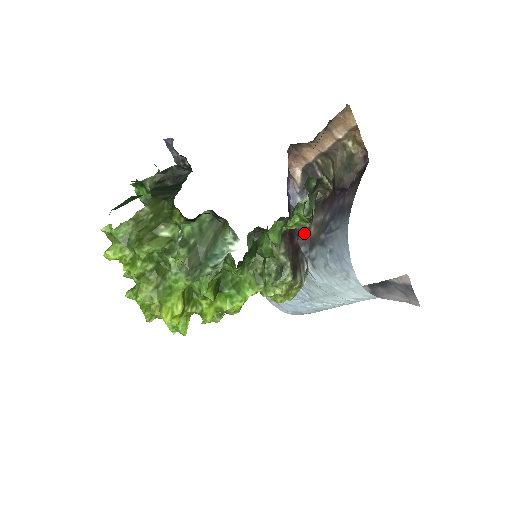
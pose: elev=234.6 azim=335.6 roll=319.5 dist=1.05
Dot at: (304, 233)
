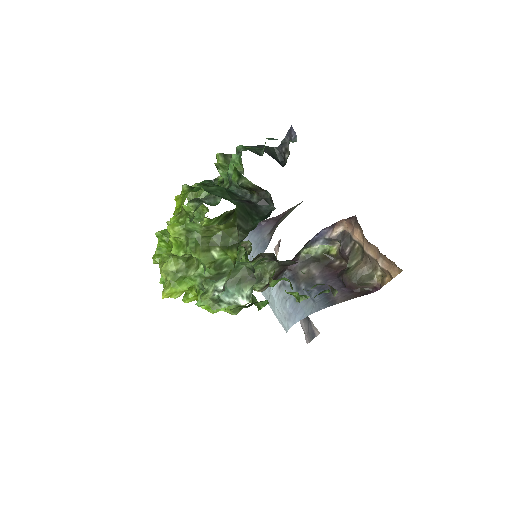
Dot at: (298, 265)
